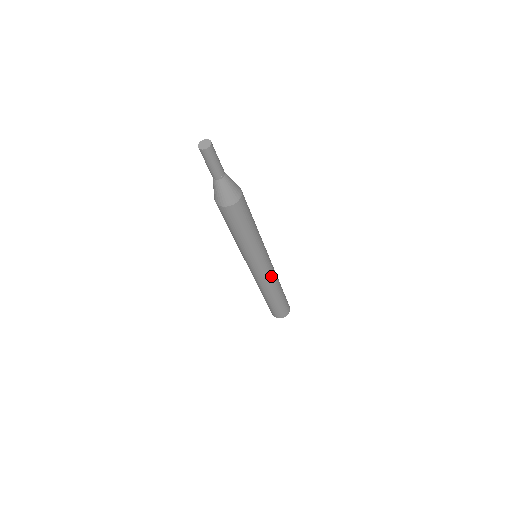
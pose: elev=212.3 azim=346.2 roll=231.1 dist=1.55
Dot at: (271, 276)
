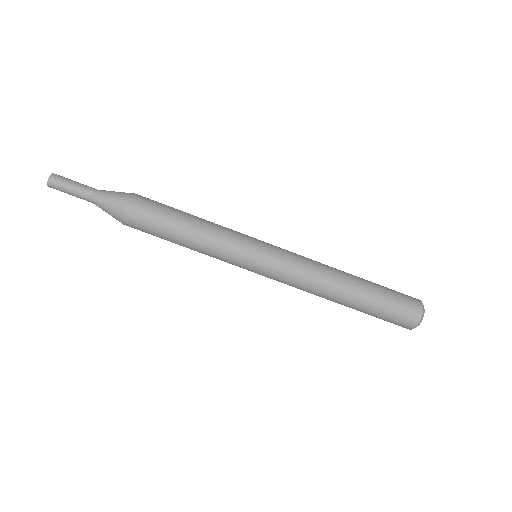
Dot at: (299, 266)
